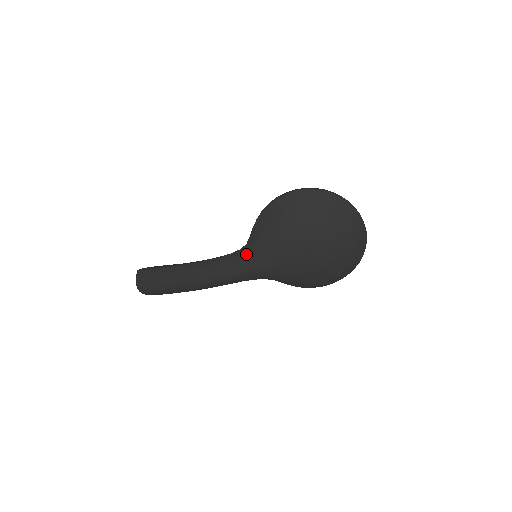
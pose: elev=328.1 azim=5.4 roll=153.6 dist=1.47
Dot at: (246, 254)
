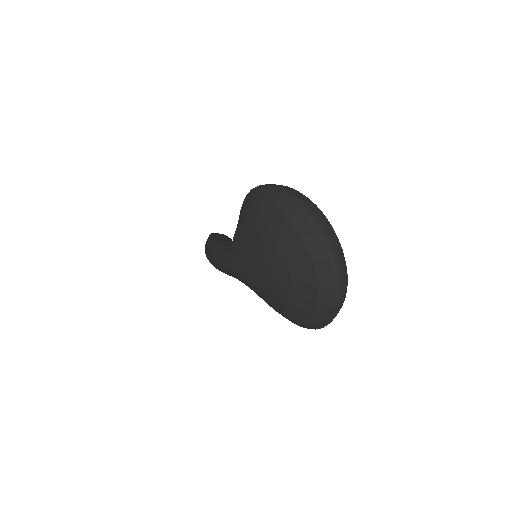
Dot at: (230, 247)
